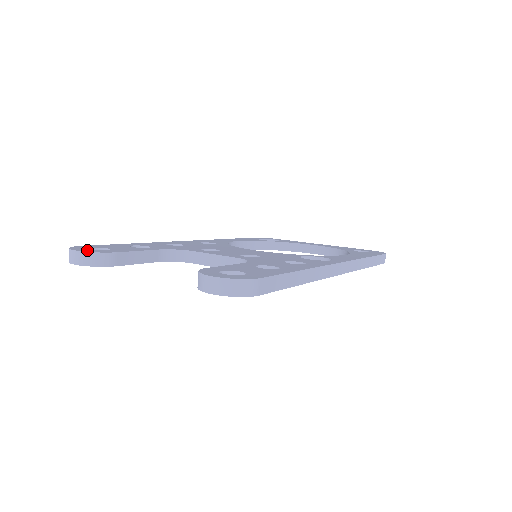
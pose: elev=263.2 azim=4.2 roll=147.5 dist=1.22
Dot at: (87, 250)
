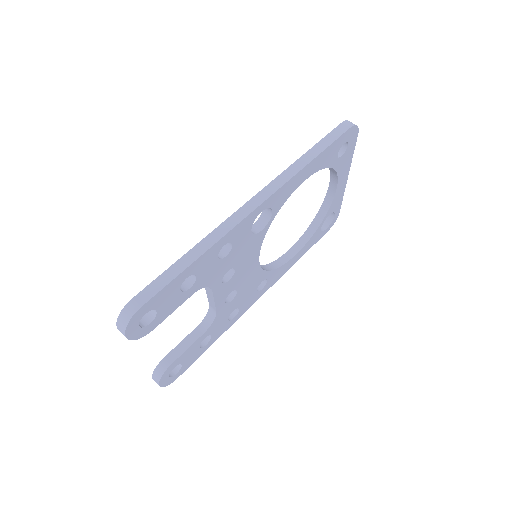
Dot at: occluded
